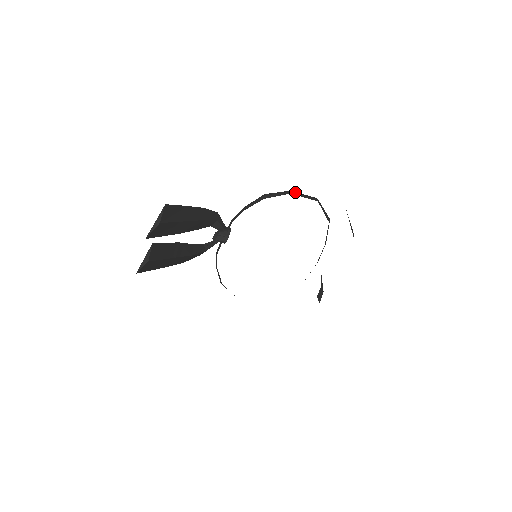
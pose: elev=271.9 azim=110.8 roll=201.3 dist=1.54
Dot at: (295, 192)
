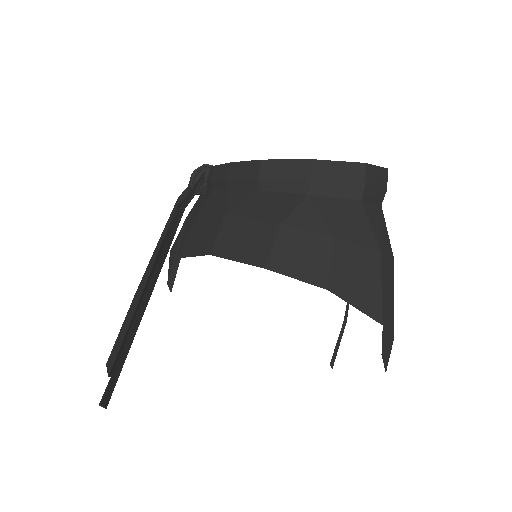
Dot at: (320, 170)
